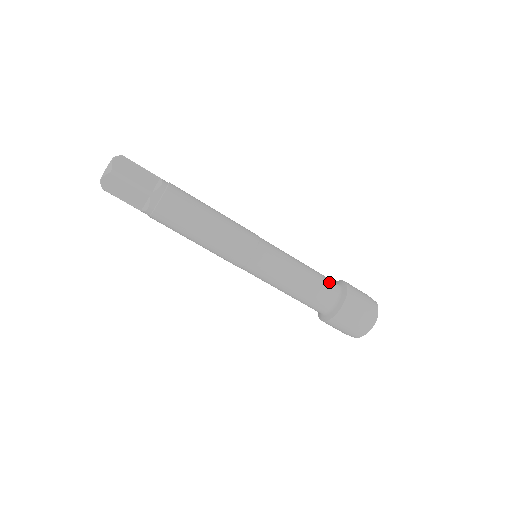
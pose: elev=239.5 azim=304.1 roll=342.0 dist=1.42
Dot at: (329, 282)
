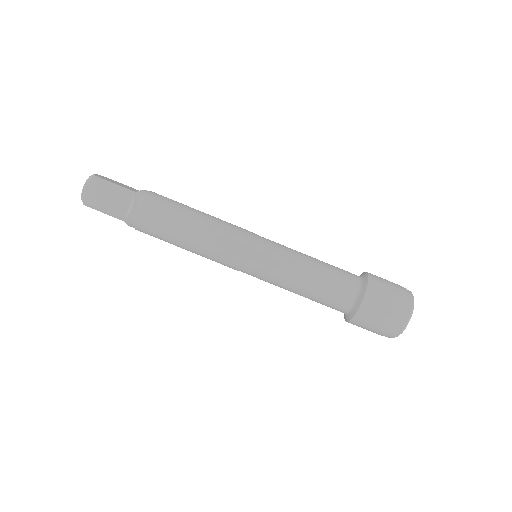
Dot at: (344, 270)
